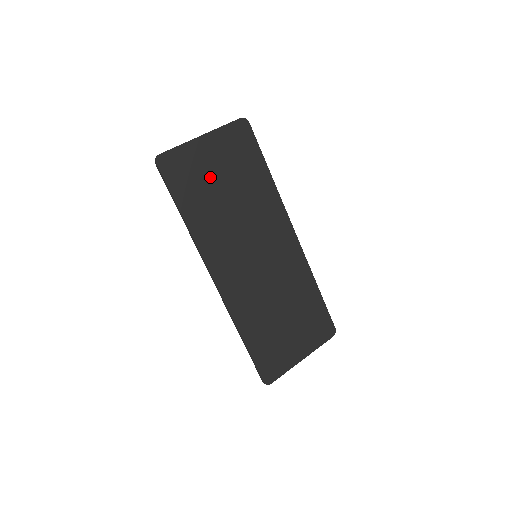
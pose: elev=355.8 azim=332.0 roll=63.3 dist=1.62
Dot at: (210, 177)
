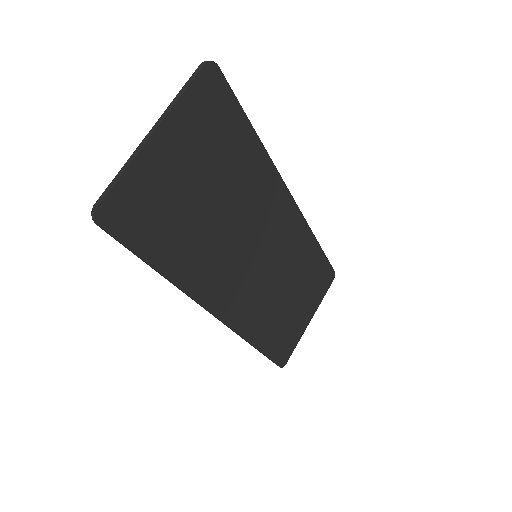
Dot at: (183, 193)
